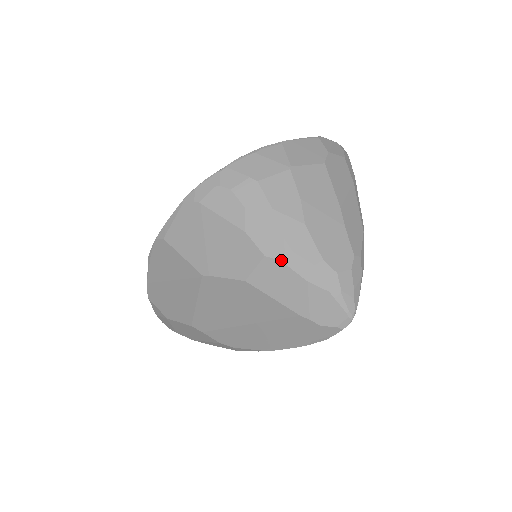
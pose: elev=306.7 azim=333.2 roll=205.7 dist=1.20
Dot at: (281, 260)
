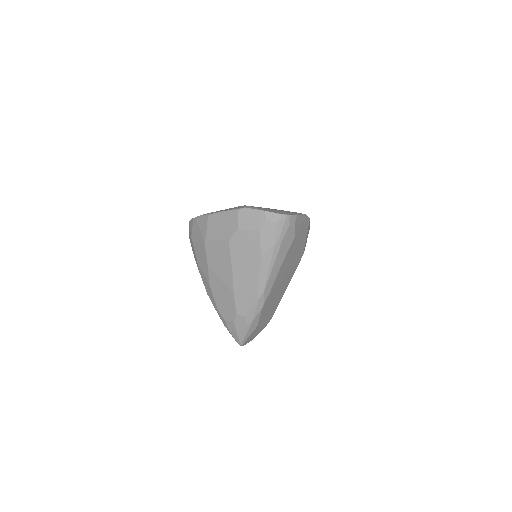
Dot at: occluded
